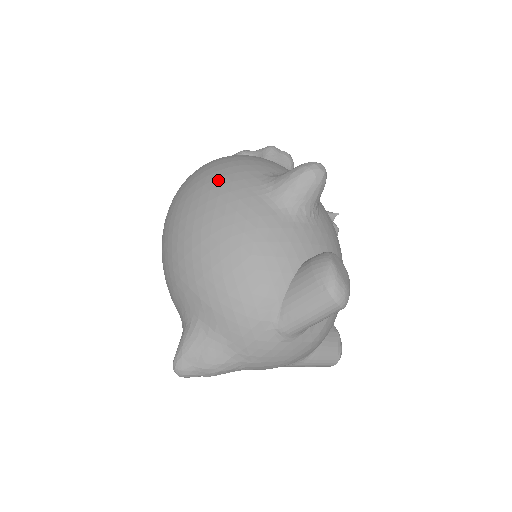
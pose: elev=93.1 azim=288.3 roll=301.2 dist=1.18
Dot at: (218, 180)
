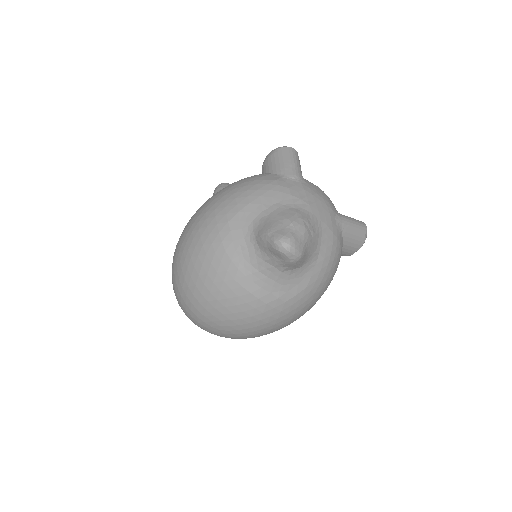
Dot at: occluded
